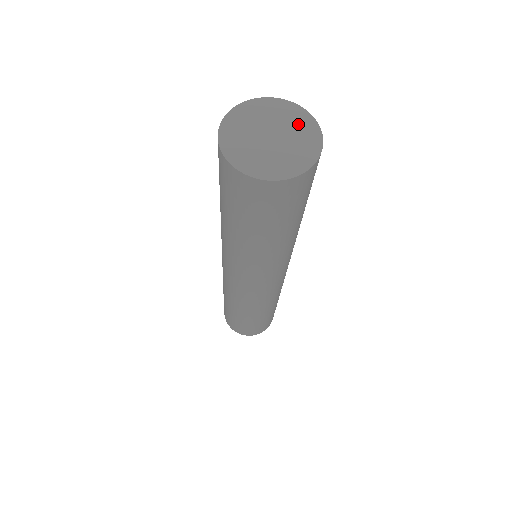
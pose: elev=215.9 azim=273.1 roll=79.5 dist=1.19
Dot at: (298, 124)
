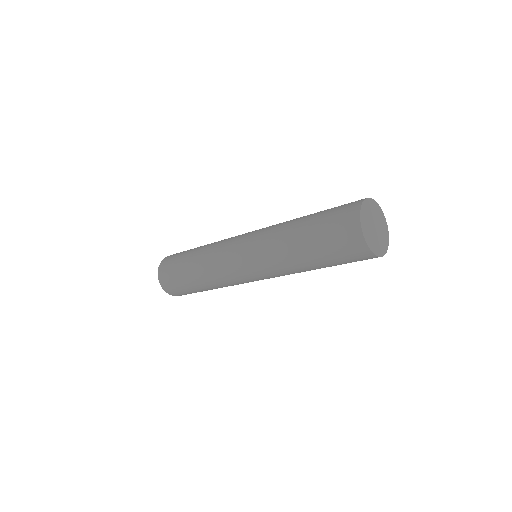
Dot at: (384, 230)
